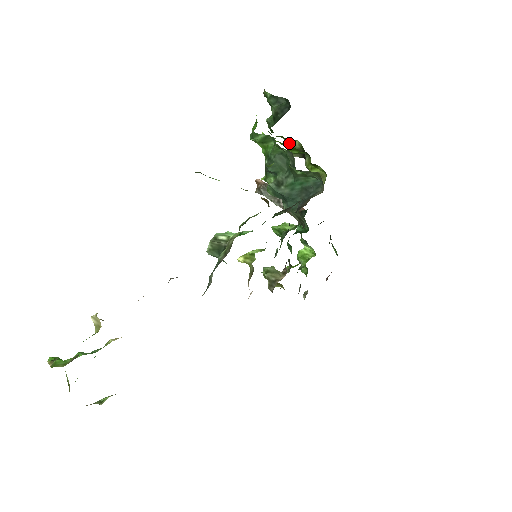
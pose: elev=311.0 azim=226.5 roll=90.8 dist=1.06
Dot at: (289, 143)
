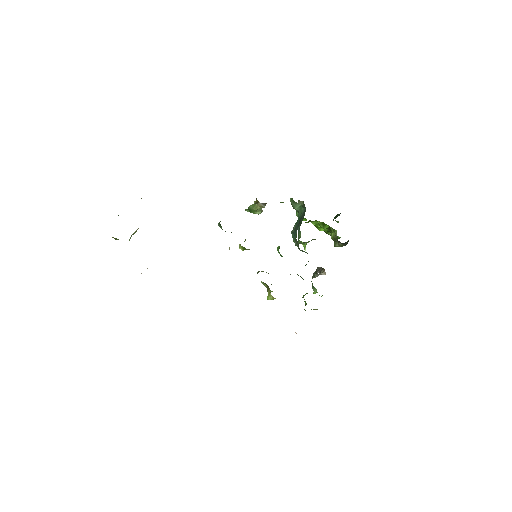
Dot at: occluded
